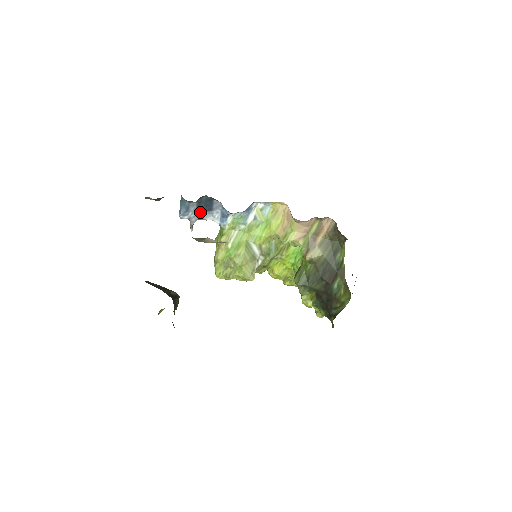
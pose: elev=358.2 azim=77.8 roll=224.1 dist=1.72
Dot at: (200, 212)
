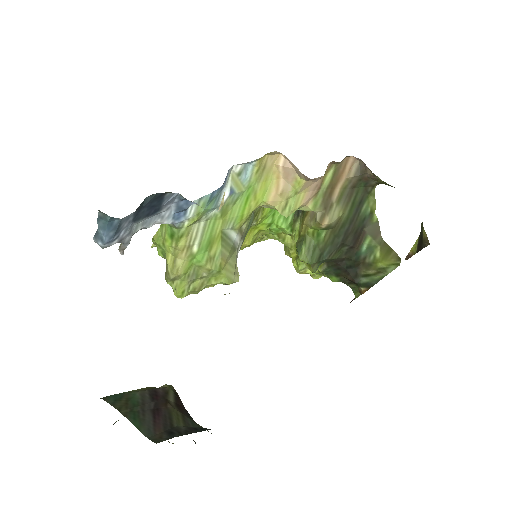
Dot at: (138, 222)
